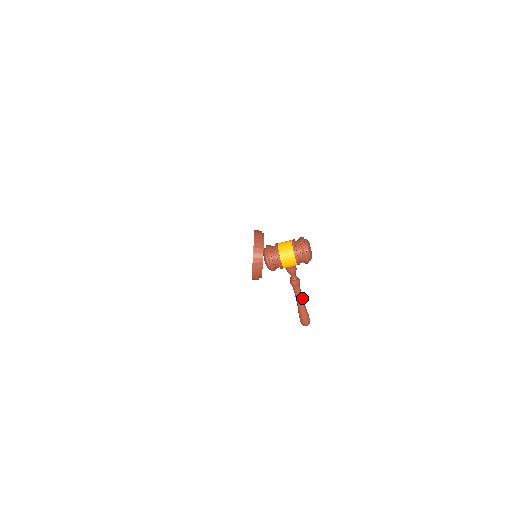
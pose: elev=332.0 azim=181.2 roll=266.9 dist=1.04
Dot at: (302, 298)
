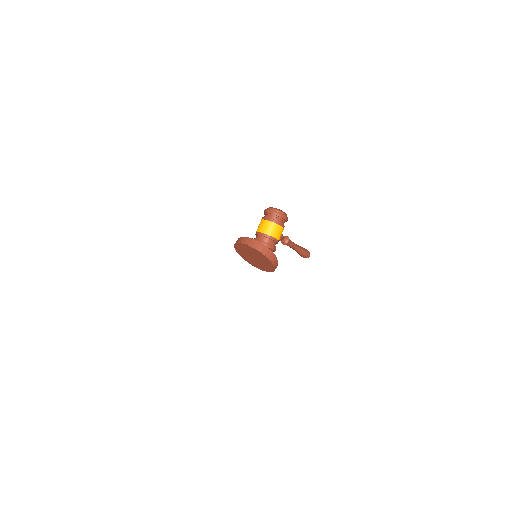
Dot at: (295, 244)
